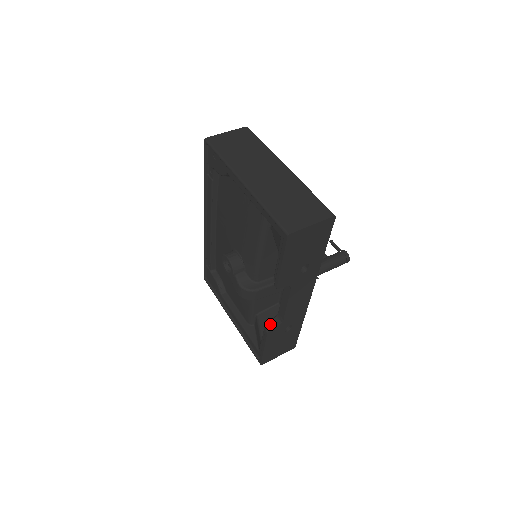
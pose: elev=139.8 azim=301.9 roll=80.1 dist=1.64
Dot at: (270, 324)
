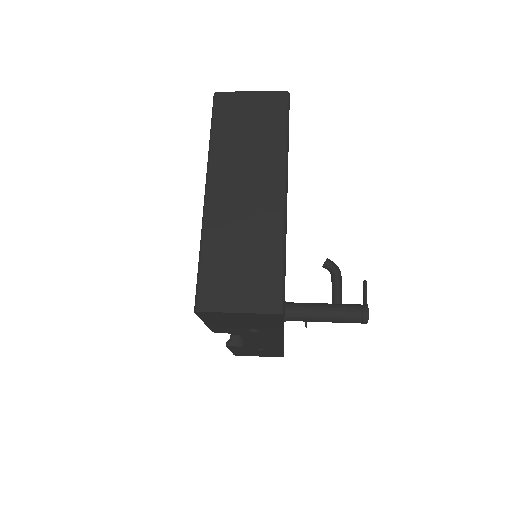
Dot at: (235, 338)
